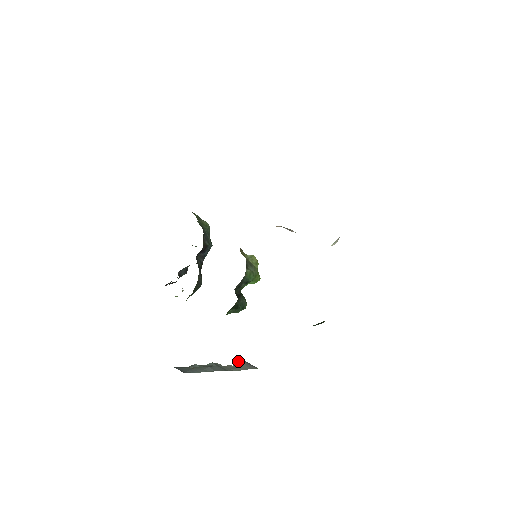
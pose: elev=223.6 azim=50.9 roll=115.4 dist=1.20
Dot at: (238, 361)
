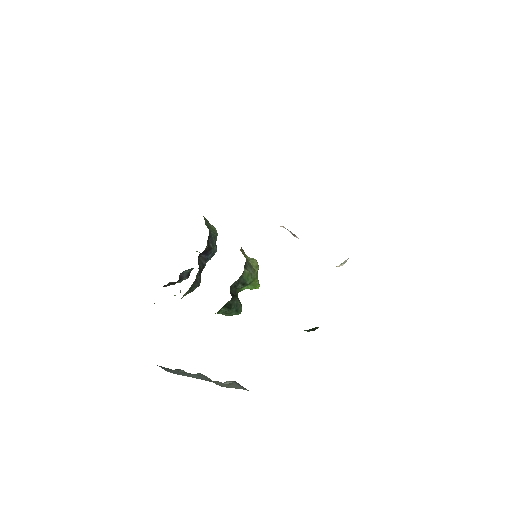
Dot at: occluded
